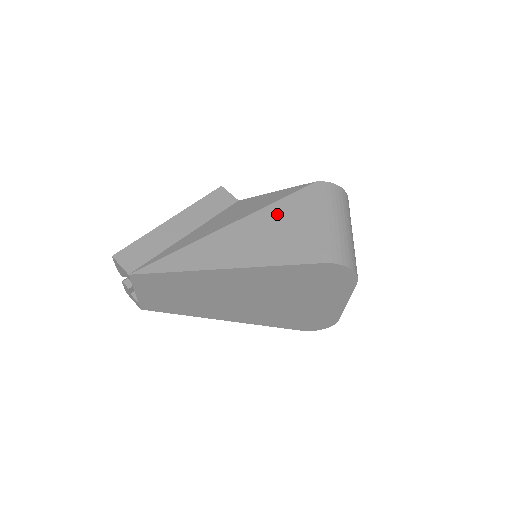
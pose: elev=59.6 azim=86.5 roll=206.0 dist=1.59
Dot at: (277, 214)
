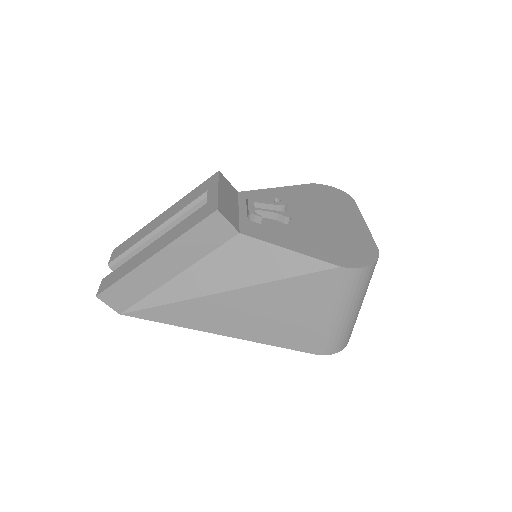
Dot at: (281, 295)
